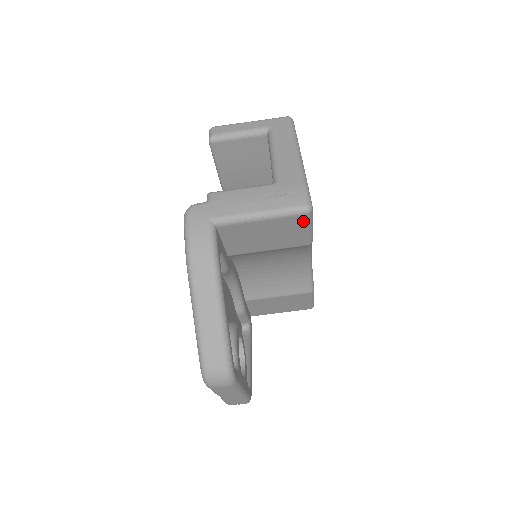
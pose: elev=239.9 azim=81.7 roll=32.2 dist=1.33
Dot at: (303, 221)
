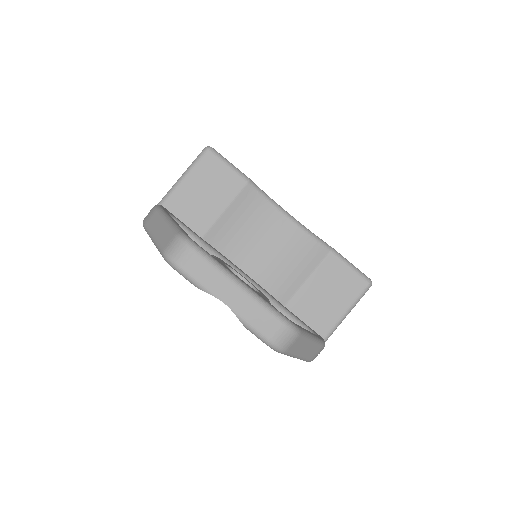
Dot at: (214, 159)
